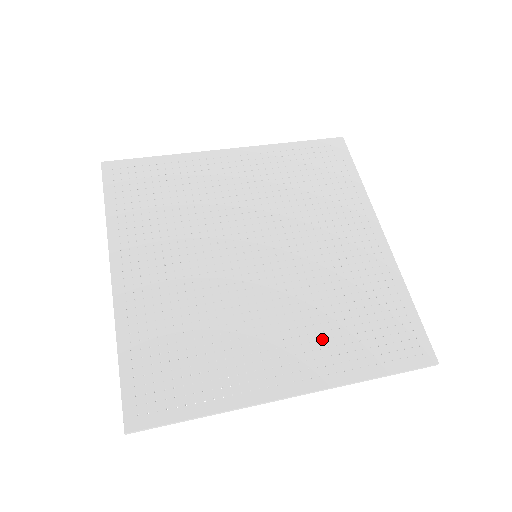
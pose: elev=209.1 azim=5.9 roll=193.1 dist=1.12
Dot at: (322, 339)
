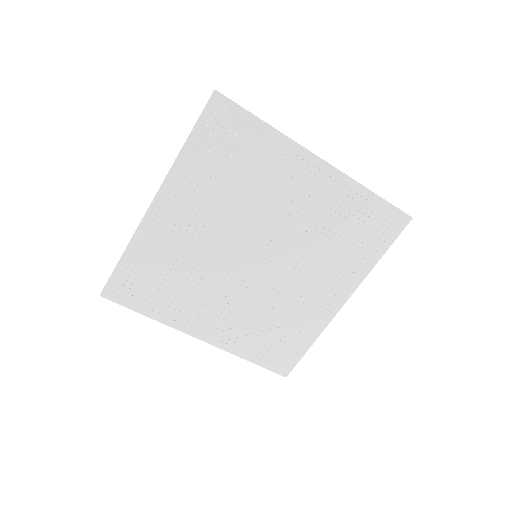
Dot at: (242, 328)
